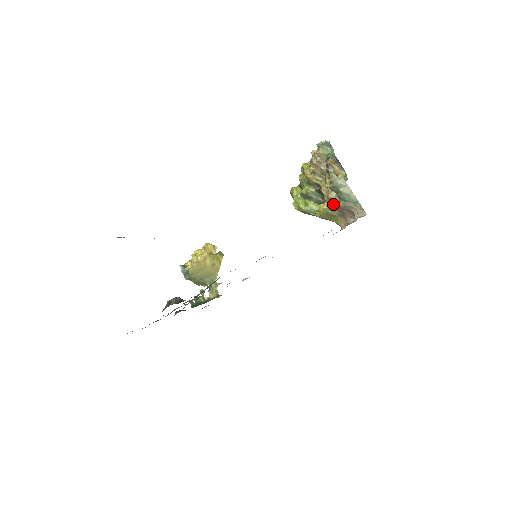
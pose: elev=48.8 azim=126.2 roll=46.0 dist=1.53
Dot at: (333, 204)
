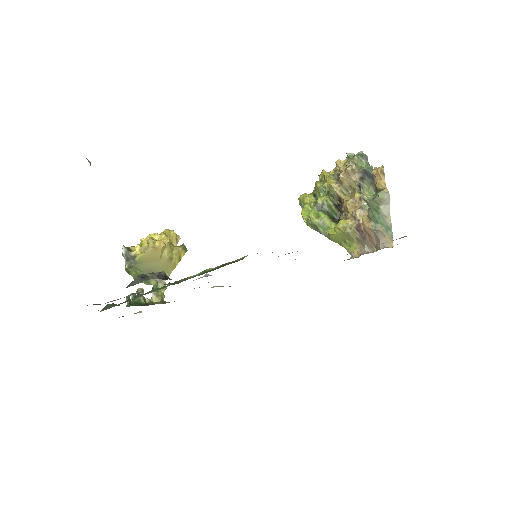
Dot at: (357, 224)
